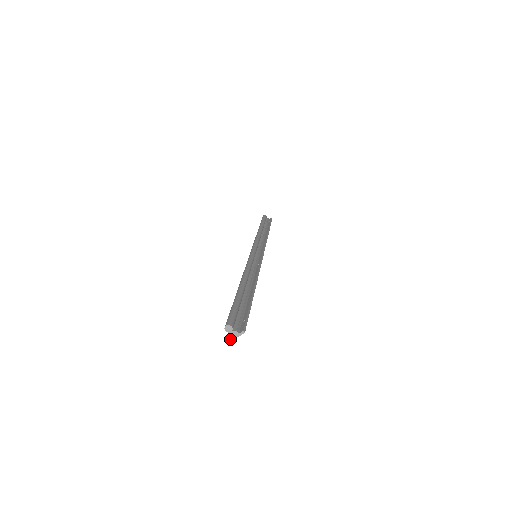
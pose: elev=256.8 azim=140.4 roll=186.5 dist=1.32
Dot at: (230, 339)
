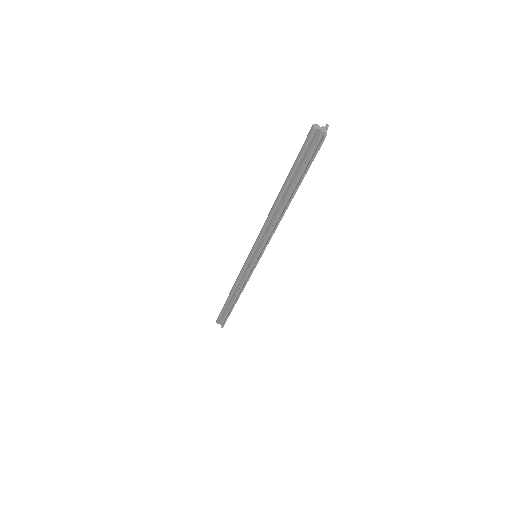
Dot at: (323, 135)
